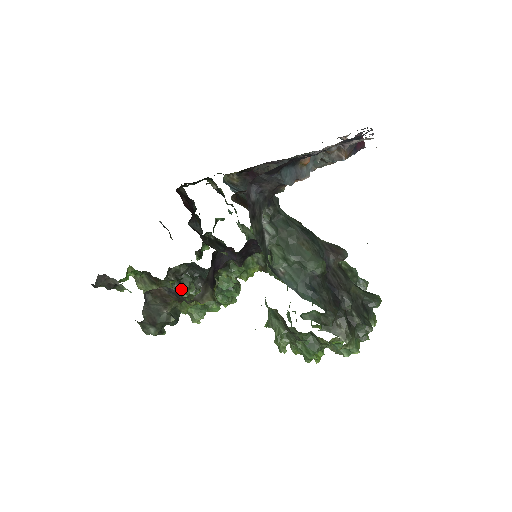
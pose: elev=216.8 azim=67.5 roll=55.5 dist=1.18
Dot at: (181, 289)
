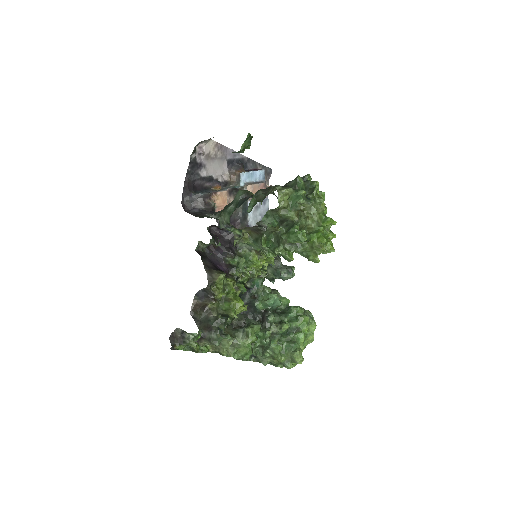
Dot at: (246, 328)
